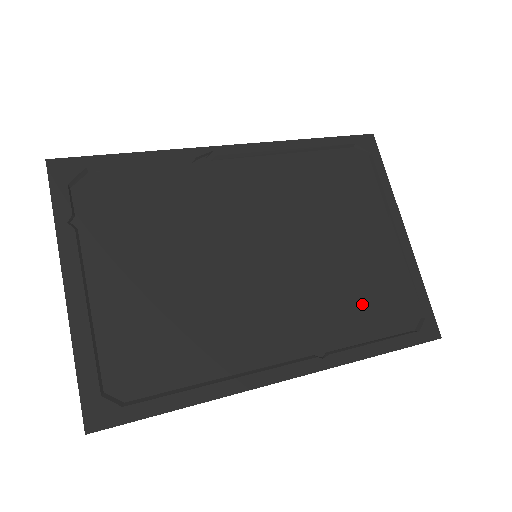
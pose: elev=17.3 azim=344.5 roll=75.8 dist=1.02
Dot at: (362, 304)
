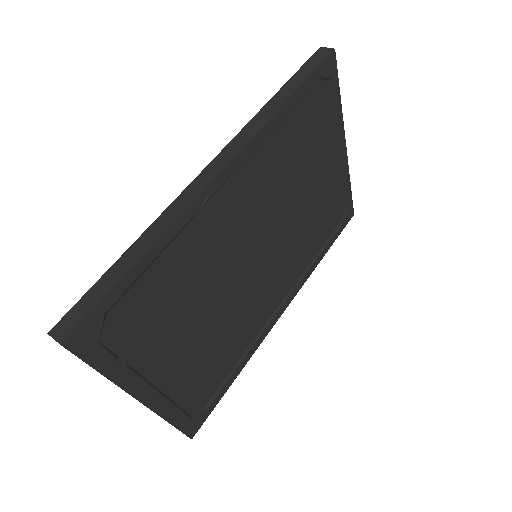
Dot at: (317, 230)
